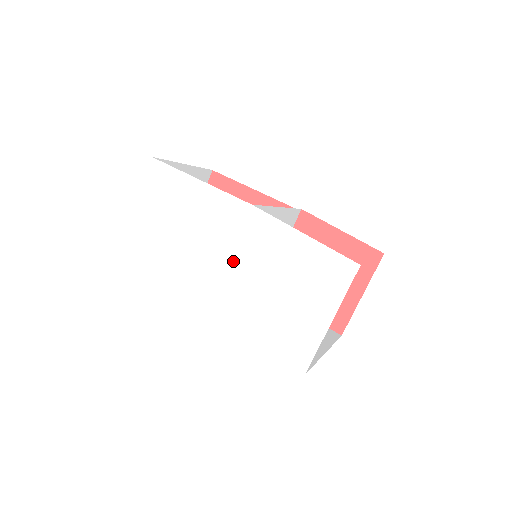
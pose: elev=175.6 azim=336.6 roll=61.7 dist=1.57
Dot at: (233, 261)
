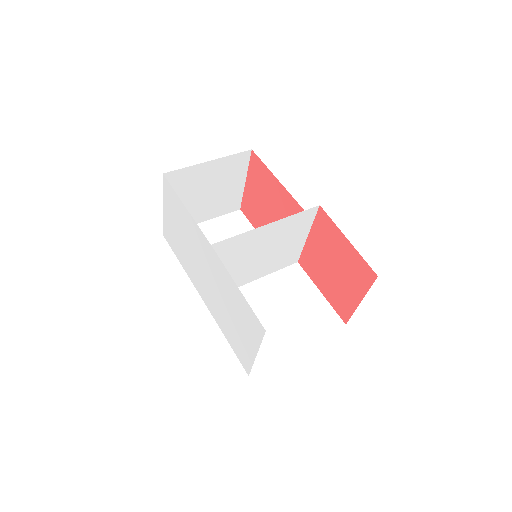
Dot at: (209, 278)
